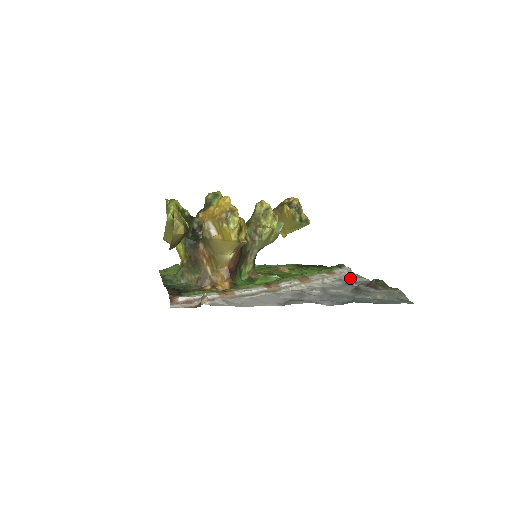
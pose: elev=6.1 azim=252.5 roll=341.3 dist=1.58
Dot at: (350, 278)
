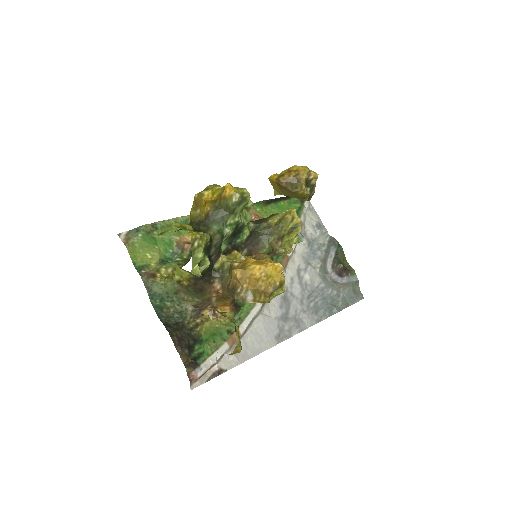
Dot at: (313, 230)
